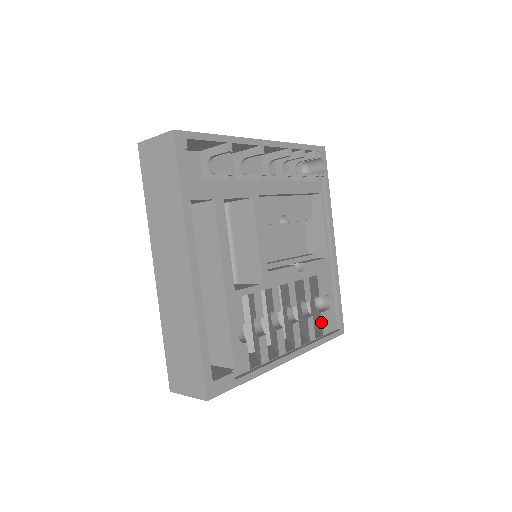
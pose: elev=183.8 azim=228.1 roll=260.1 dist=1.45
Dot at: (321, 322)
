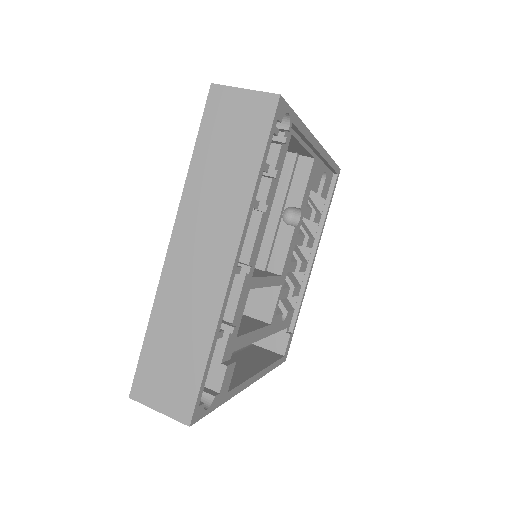
Dot at: occluded
